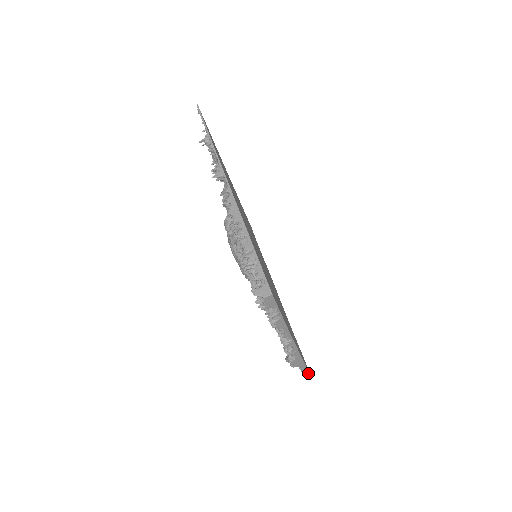
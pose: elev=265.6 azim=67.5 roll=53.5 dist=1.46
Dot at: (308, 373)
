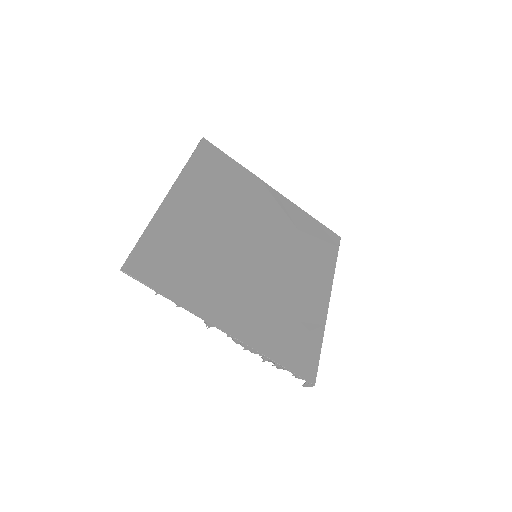
Dot at: (339, 245)
